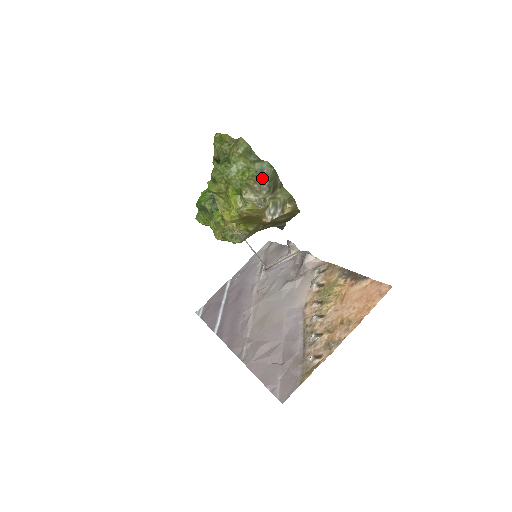
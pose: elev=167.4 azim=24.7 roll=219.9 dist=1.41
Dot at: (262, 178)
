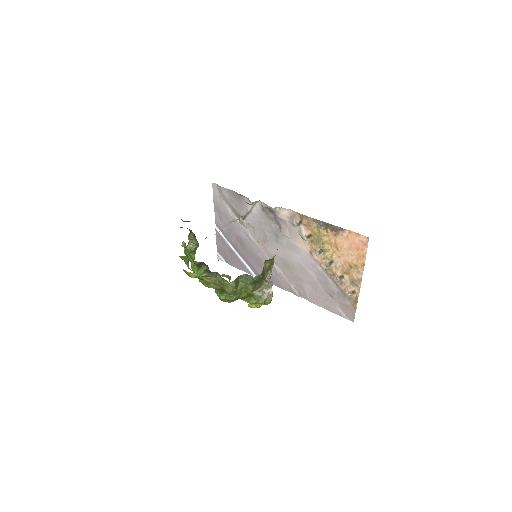
Dot at: (258, 282)
